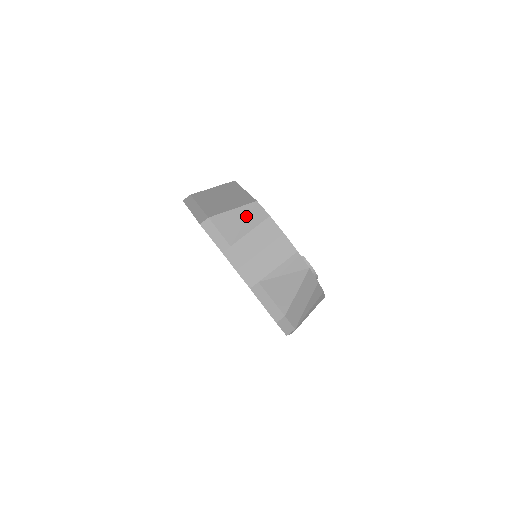
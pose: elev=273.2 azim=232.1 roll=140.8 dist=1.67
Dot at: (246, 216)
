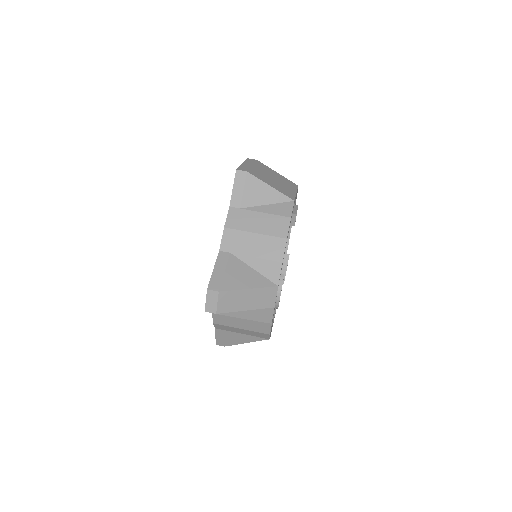
Dot at: (275, 202)
